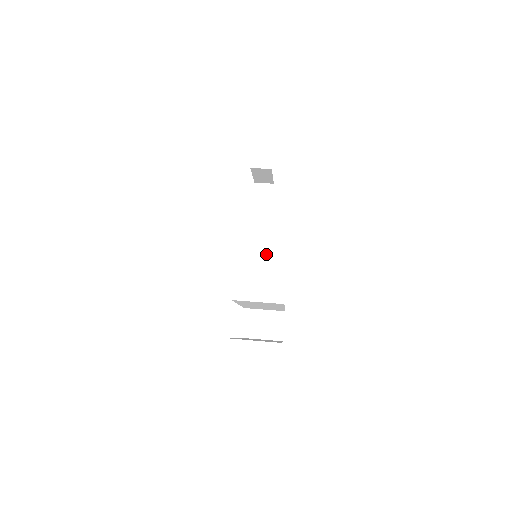
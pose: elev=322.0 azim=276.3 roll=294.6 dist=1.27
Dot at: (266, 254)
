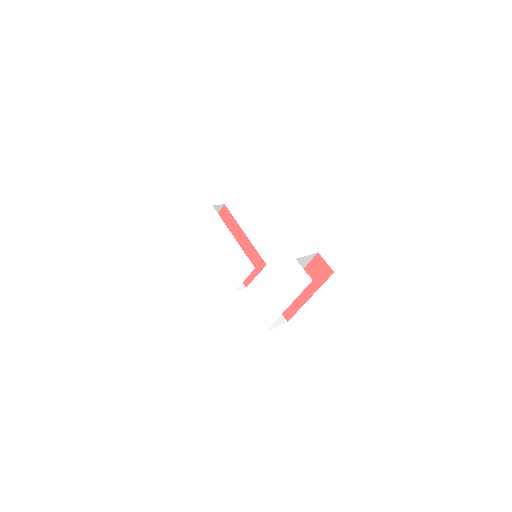
Dot at: occluded
